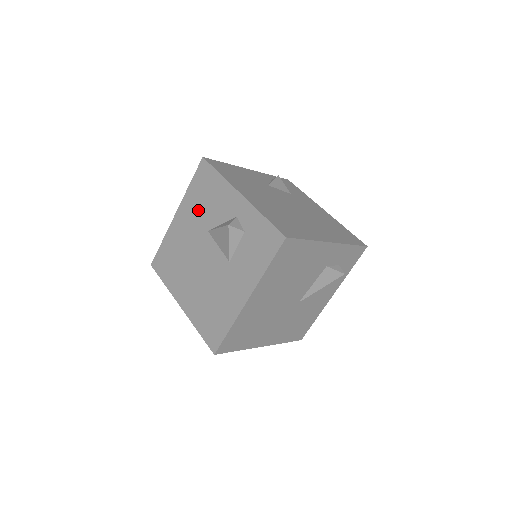
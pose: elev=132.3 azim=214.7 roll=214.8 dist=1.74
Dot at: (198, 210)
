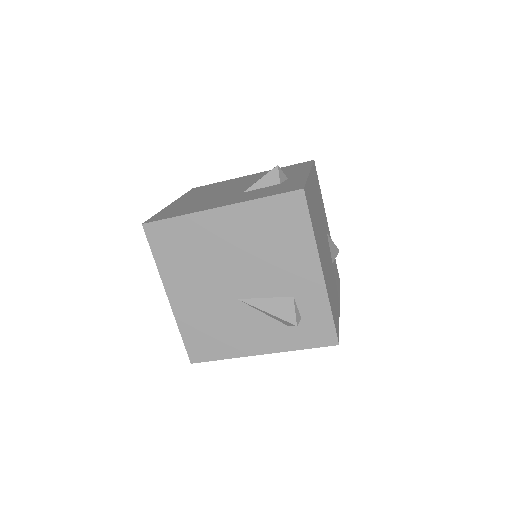
Dot at: occluded
